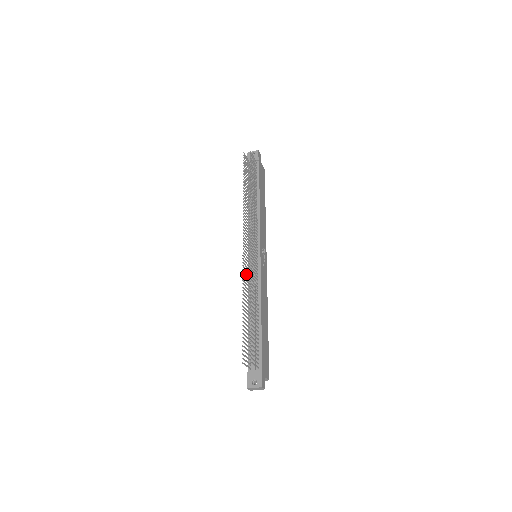
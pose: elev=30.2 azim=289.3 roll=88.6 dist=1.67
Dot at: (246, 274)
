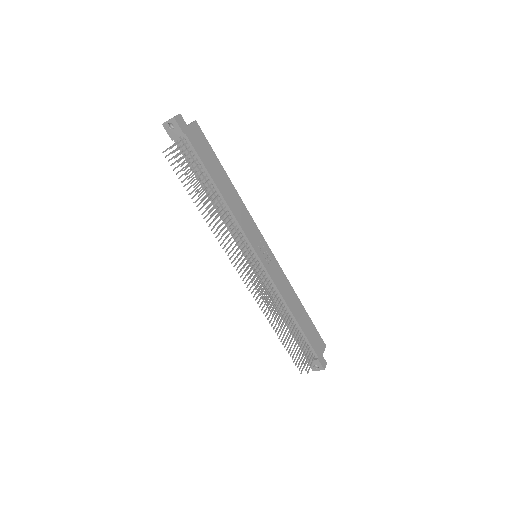
Dot at: (259, 293)
